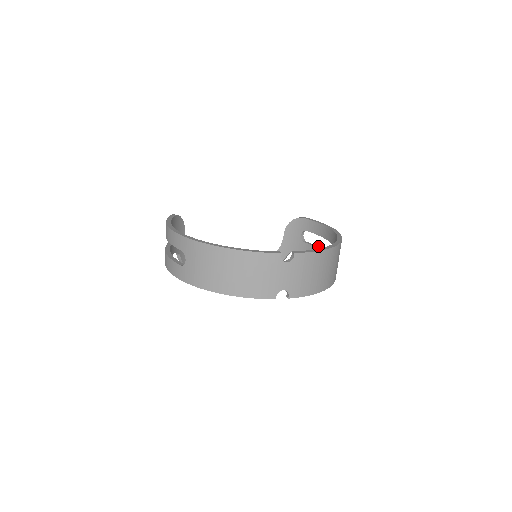
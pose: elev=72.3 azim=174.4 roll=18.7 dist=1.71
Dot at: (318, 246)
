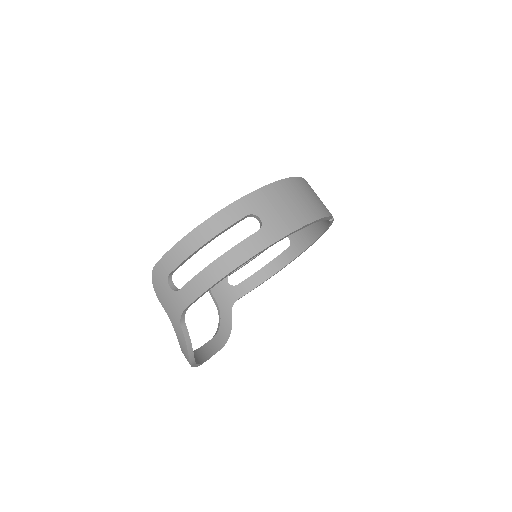
Dot at: (250, 276)
